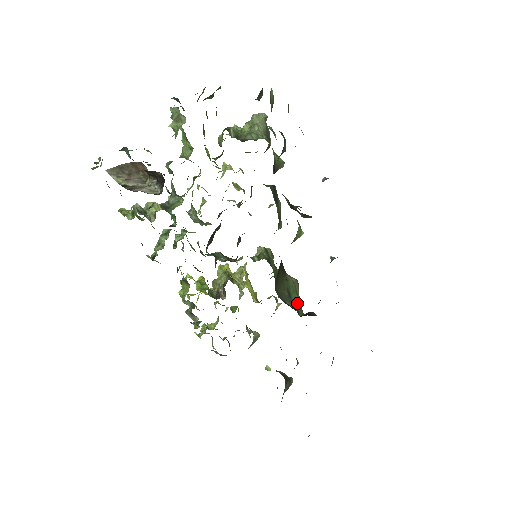
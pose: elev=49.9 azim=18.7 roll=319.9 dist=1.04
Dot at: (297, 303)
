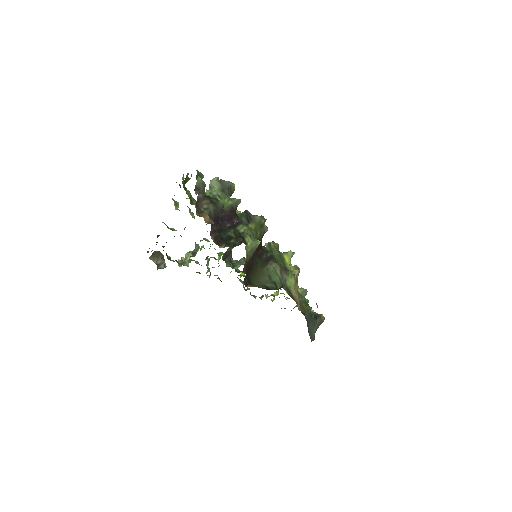
Dot at: (277, 281)
